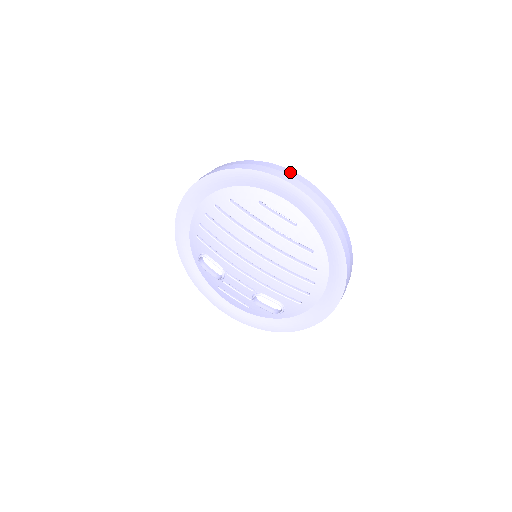
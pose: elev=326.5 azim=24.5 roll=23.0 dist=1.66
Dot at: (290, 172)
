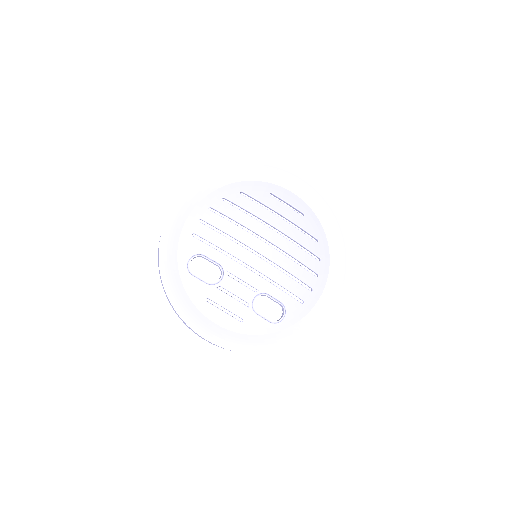
Dot at: occluded
